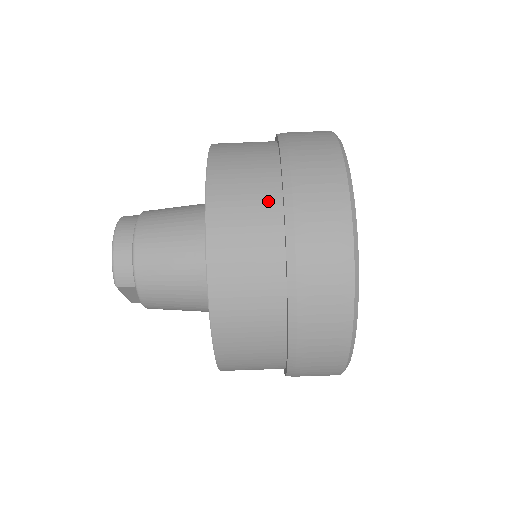
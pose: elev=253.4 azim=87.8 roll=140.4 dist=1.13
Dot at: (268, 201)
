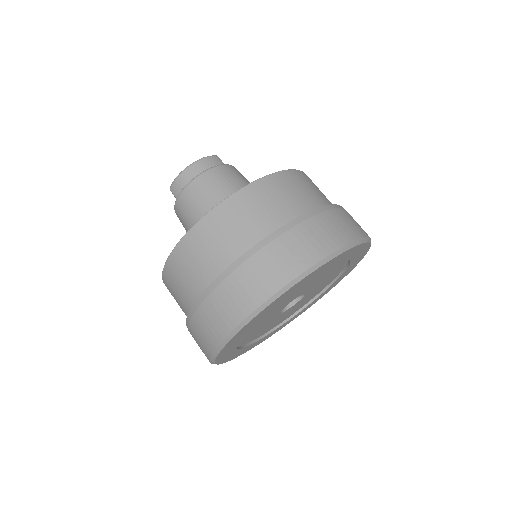
Dot at: (252, 236)
